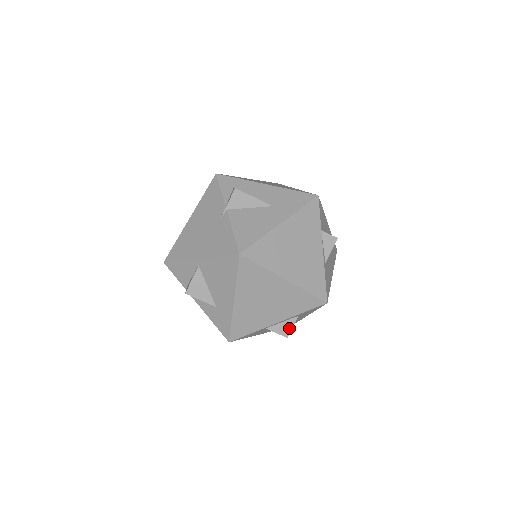
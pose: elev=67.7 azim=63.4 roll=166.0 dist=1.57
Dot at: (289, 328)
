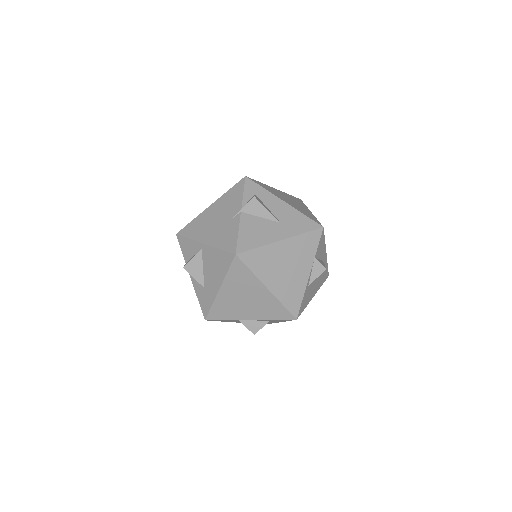
Dot at: (258, 327)
